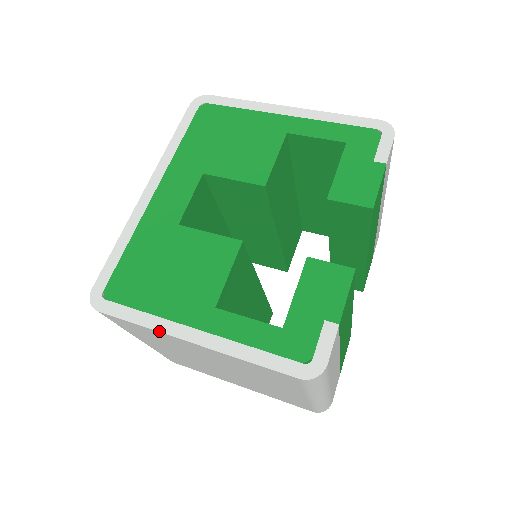
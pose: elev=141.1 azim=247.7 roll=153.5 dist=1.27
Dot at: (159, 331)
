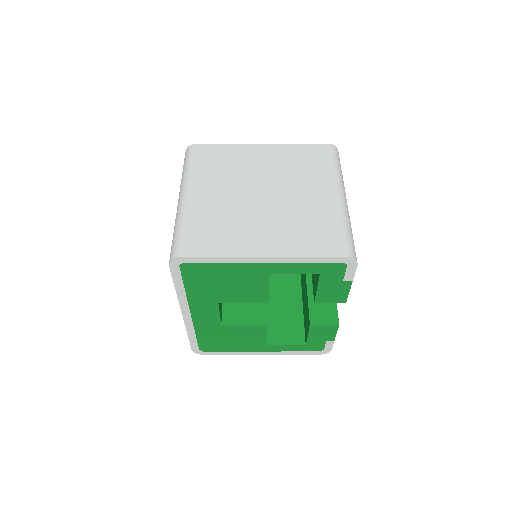
Dot at: (240, 144)
